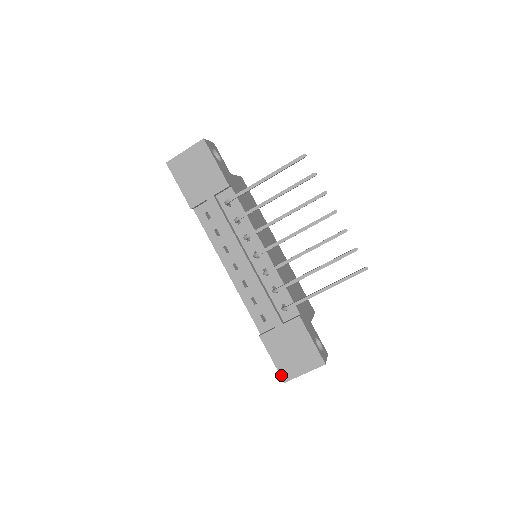
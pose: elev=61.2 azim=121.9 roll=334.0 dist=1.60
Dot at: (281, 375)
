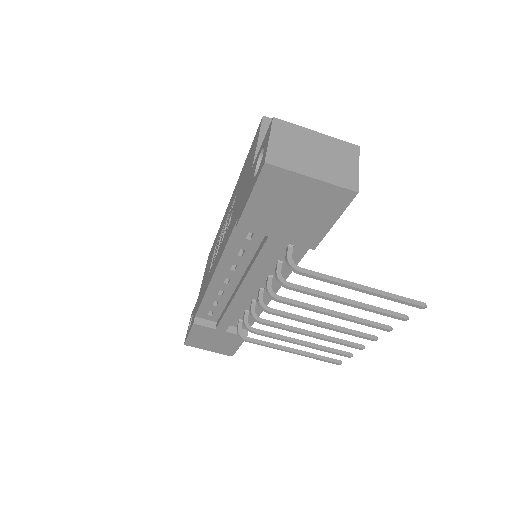
Dot at: (186, 342)
